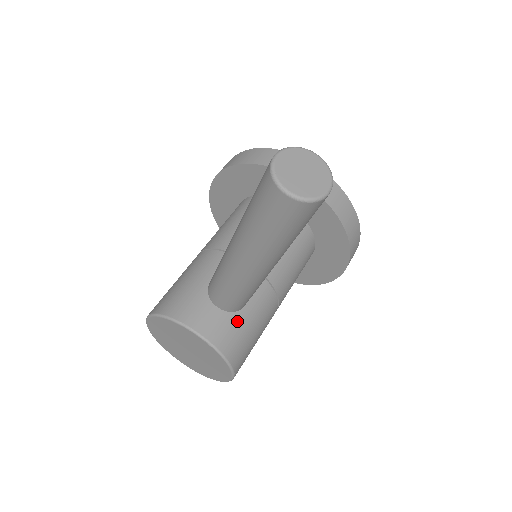
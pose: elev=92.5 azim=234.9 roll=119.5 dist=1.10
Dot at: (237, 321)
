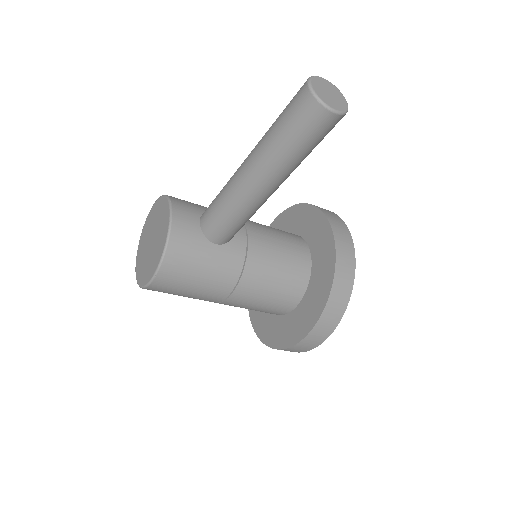
Dot at: (200, 242)
